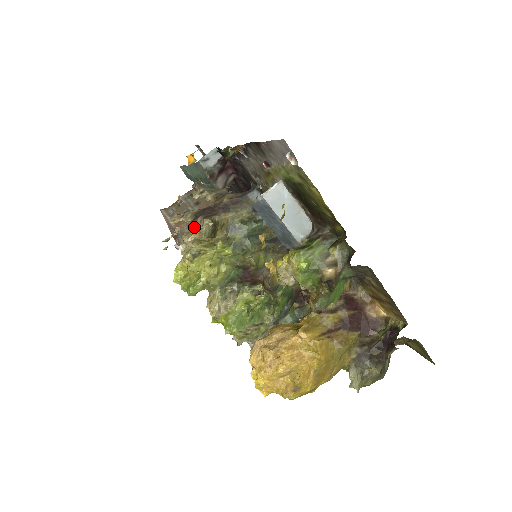
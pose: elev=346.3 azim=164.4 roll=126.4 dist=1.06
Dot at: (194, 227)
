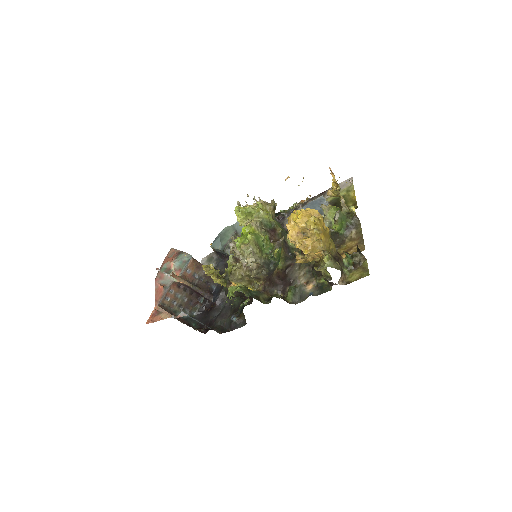
Dot at: (265, 202)
